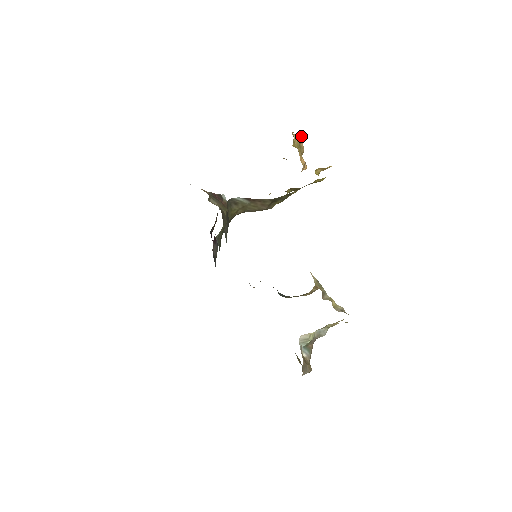
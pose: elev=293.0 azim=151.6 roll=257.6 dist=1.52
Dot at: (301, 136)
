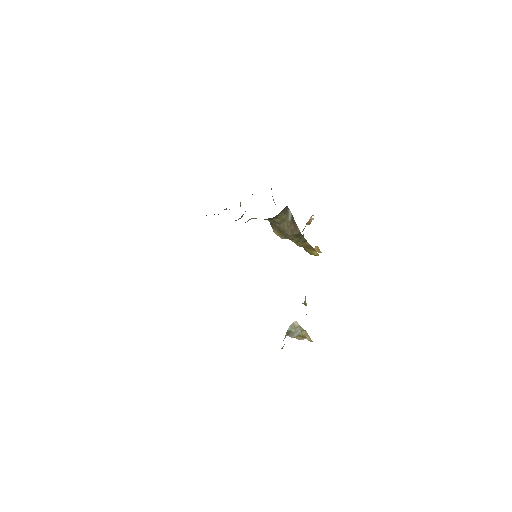
Dot at: (310, 222)
